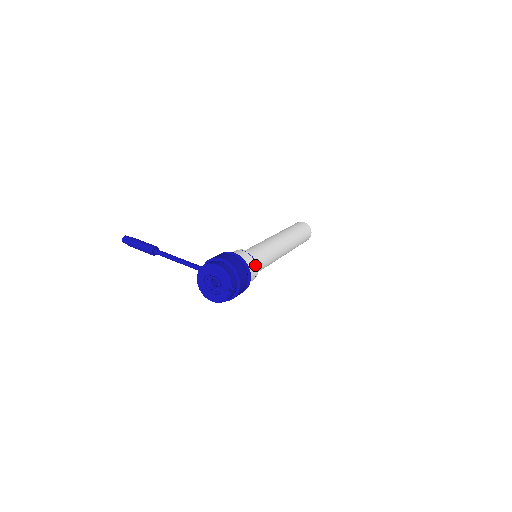
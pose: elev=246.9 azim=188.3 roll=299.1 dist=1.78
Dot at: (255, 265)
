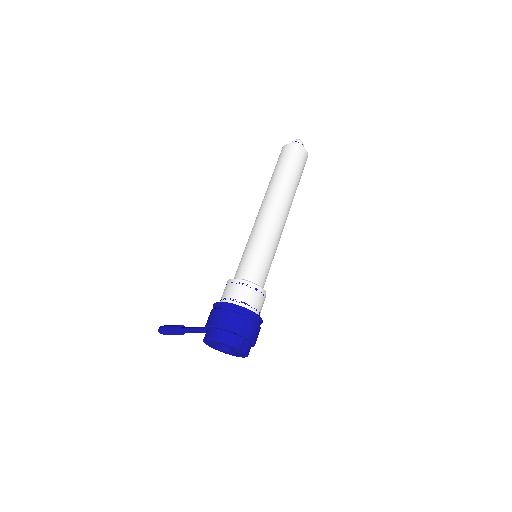
Dot at: (249, 289)
